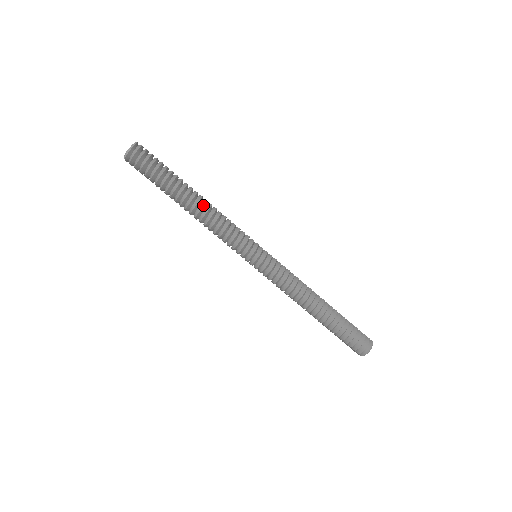
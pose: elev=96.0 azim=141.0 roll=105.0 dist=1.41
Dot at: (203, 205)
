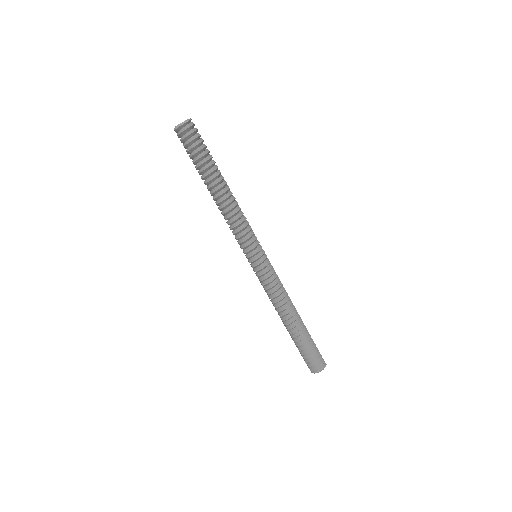
Dot at: (228, 196)
